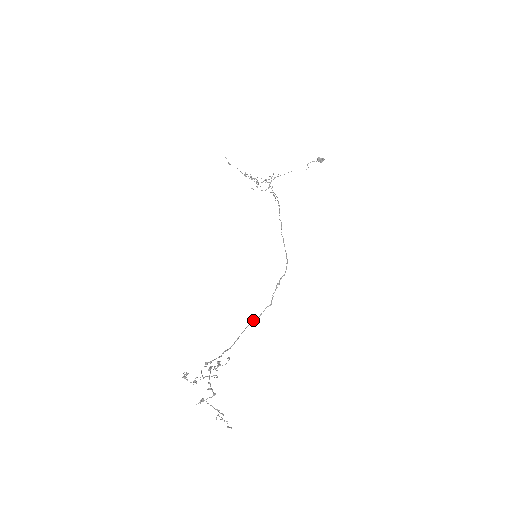
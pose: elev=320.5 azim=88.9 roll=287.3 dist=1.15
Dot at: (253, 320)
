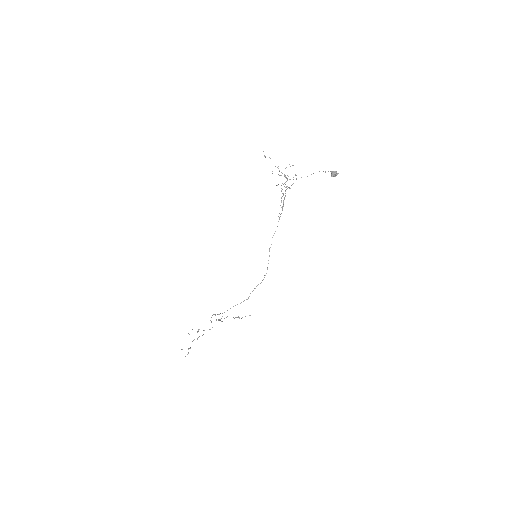
Dot at: (237, 304)
